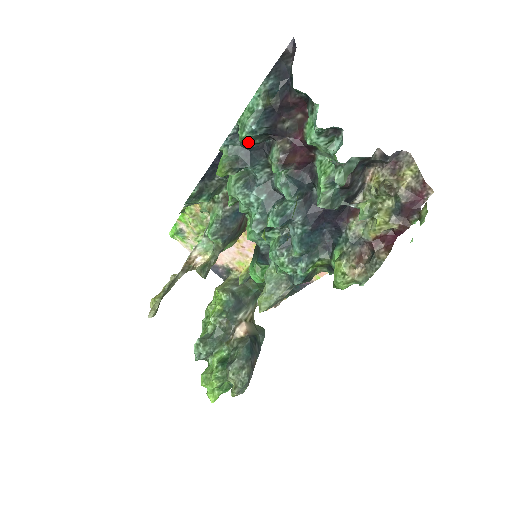
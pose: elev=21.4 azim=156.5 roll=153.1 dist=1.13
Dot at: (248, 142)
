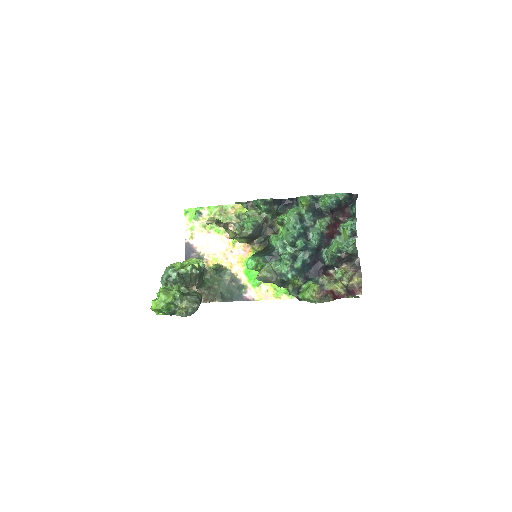
Dot at: (320, 205)
